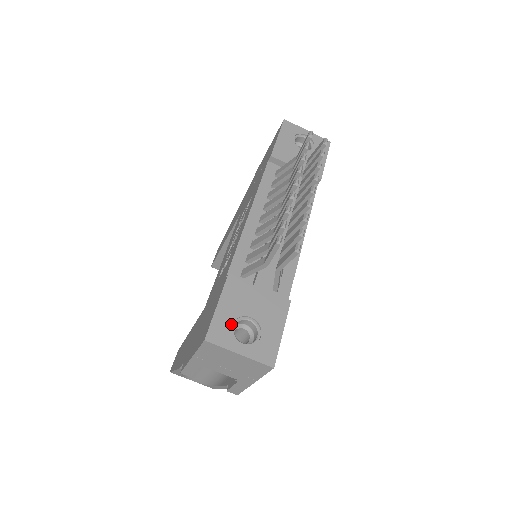
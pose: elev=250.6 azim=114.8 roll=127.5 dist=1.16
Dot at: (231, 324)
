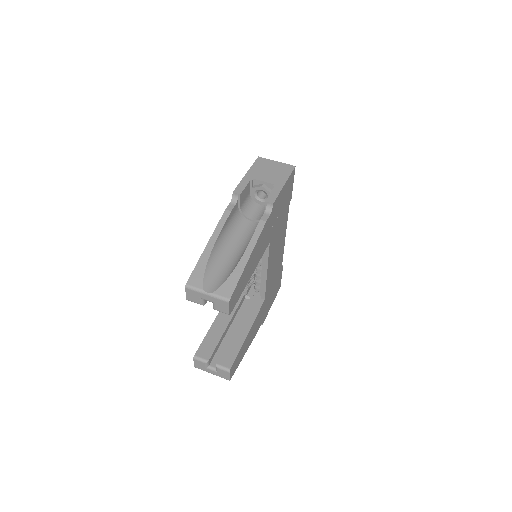
Dot at: occluded
